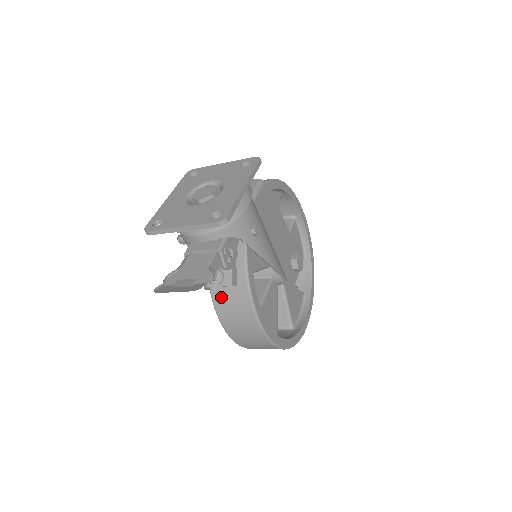
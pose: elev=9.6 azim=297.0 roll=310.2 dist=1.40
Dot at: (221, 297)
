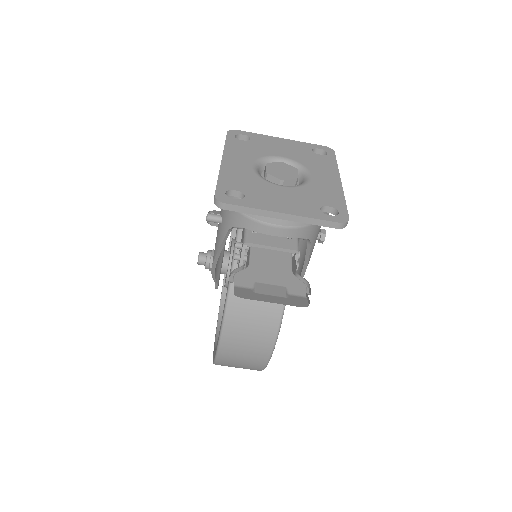
Dot at: (242, 304)
